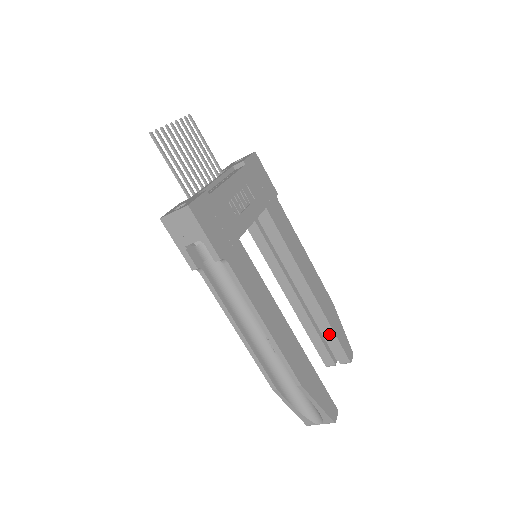
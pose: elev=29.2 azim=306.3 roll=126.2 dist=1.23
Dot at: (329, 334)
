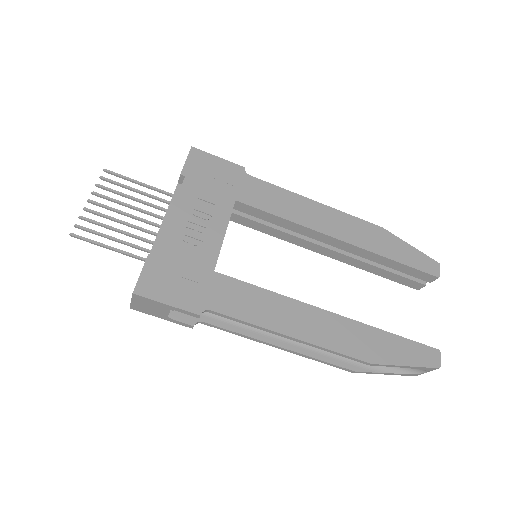
Dot at: (395, 266)
